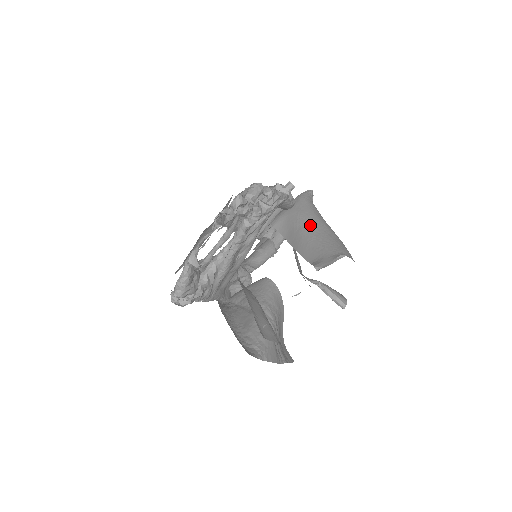
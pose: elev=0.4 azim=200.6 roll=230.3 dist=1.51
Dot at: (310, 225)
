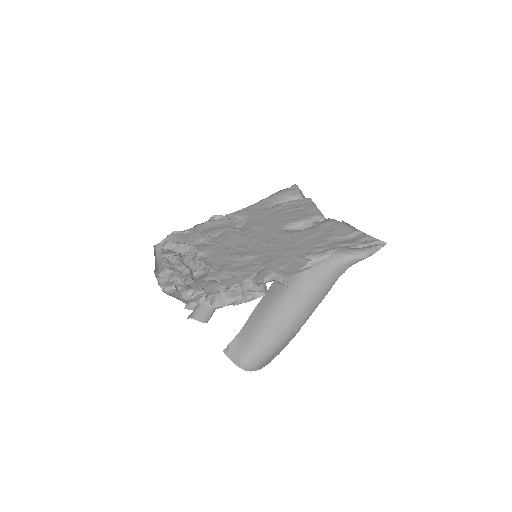
Dot at: (281, 307)
